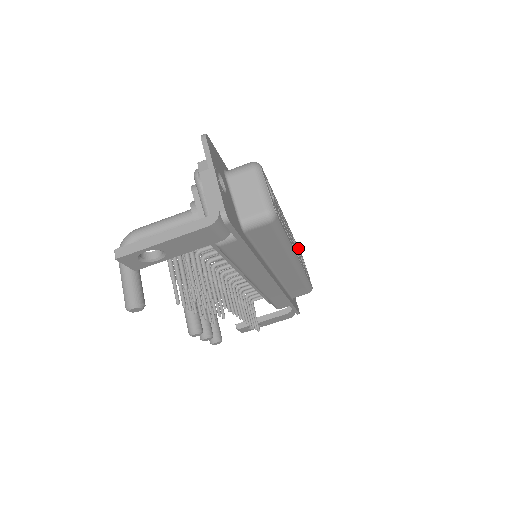
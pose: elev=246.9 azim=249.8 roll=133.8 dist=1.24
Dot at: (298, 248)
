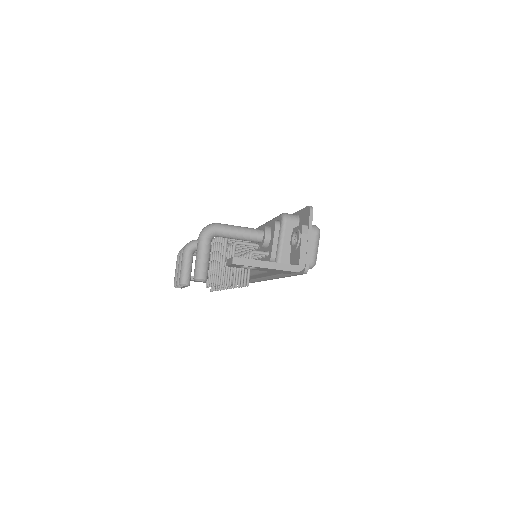
Dot at: occluded
